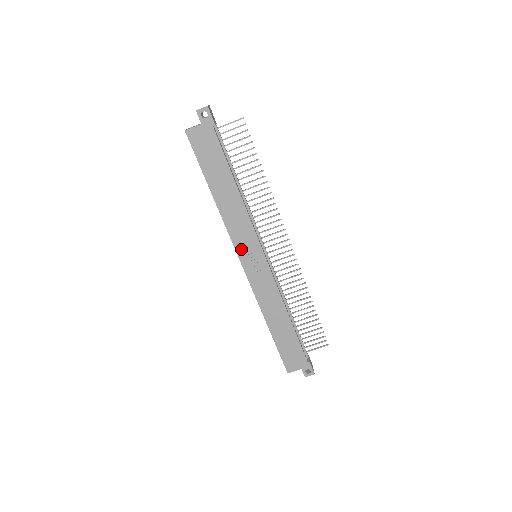
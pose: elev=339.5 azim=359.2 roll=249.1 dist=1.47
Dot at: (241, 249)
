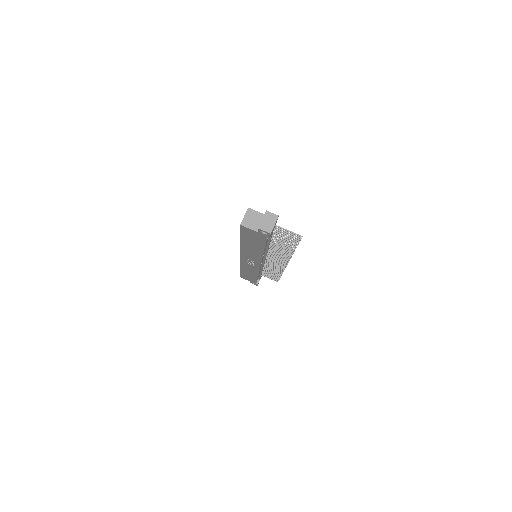
Dot at: (245, 257)
